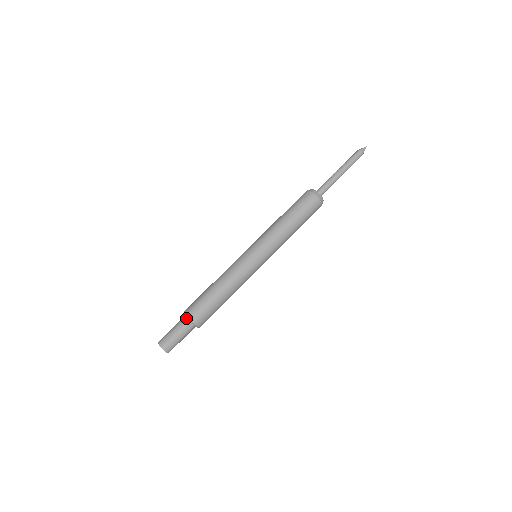
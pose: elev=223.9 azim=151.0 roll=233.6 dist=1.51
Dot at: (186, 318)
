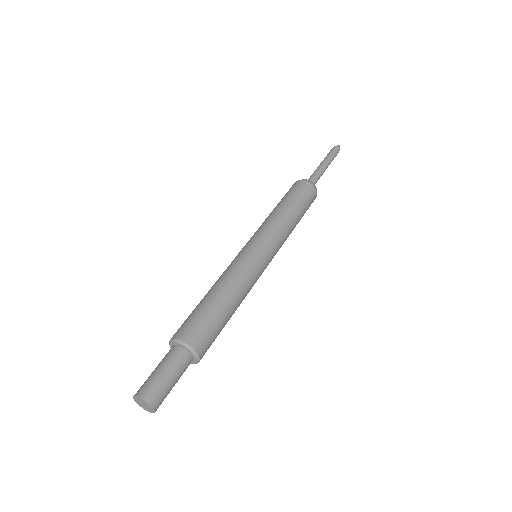
Dot at: (179, 346)
